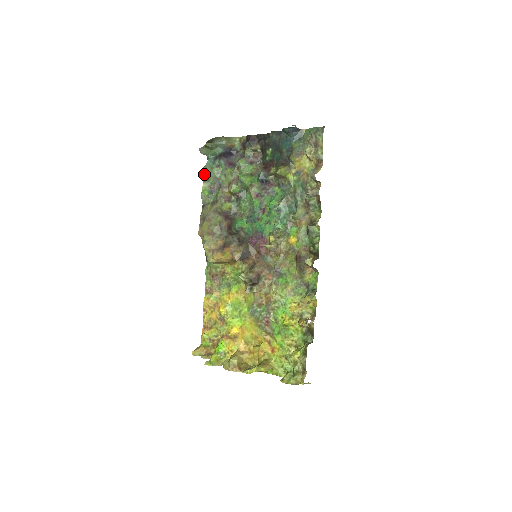
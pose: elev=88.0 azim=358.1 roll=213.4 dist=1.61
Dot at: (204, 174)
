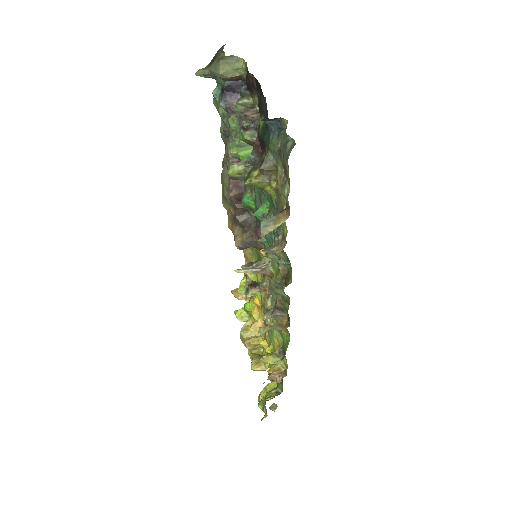
Dot at: (216, 107)
